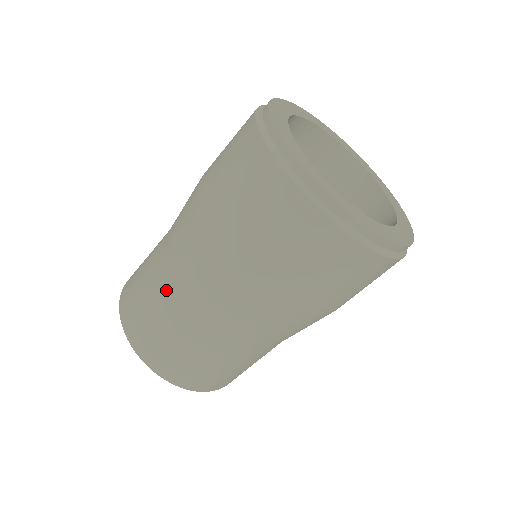
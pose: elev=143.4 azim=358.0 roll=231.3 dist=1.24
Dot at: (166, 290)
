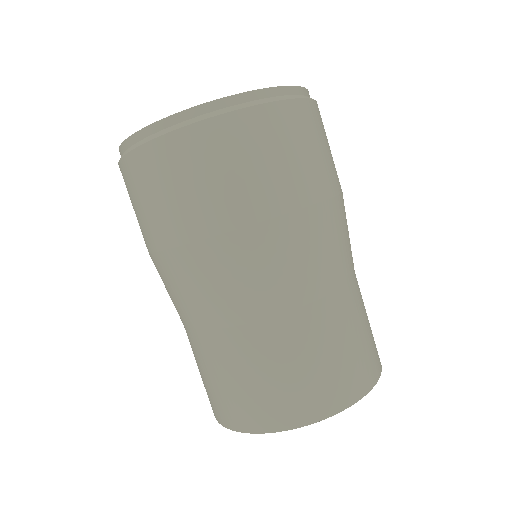
Dot at: (233, 343)
